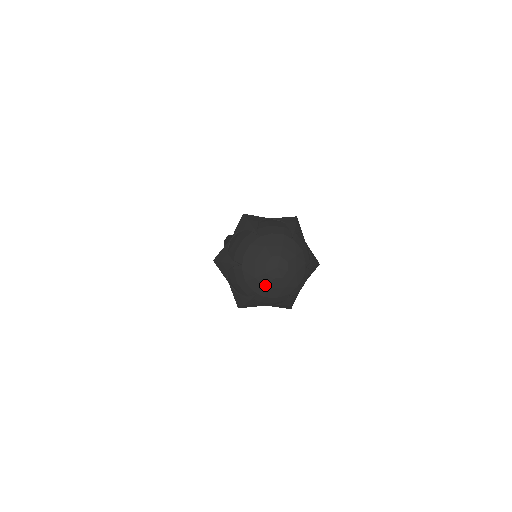
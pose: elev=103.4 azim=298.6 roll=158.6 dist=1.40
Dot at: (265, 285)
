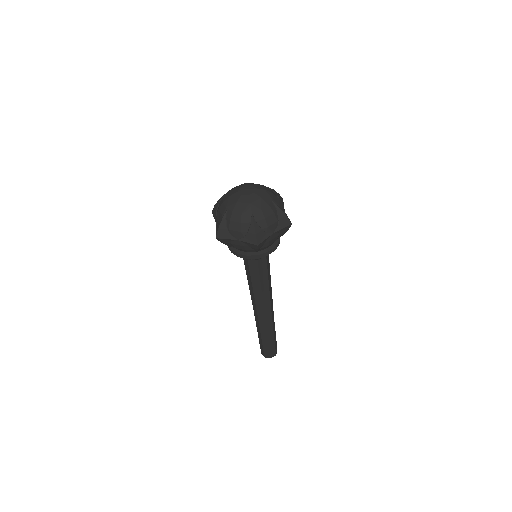
Dot at: (235, 200)
